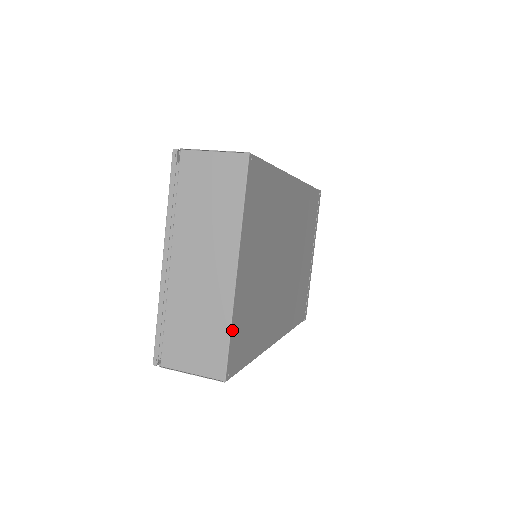
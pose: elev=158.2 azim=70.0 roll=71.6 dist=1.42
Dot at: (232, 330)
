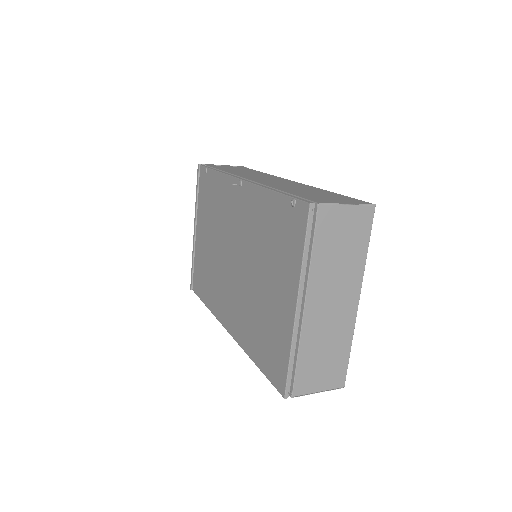
Dot at: (349, 347)
